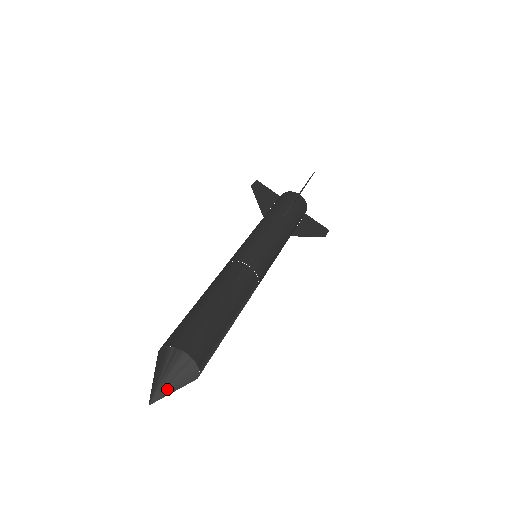
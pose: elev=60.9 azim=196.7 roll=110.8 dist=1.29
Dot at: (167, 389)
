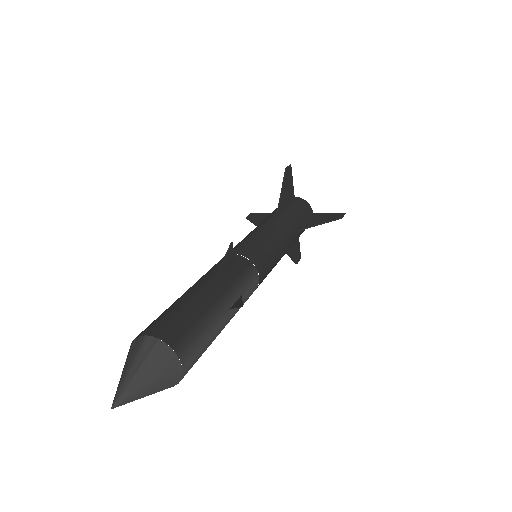
Dot at: (132, 383)
